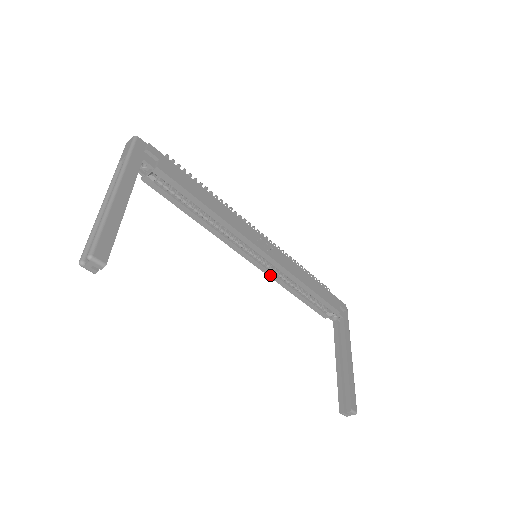
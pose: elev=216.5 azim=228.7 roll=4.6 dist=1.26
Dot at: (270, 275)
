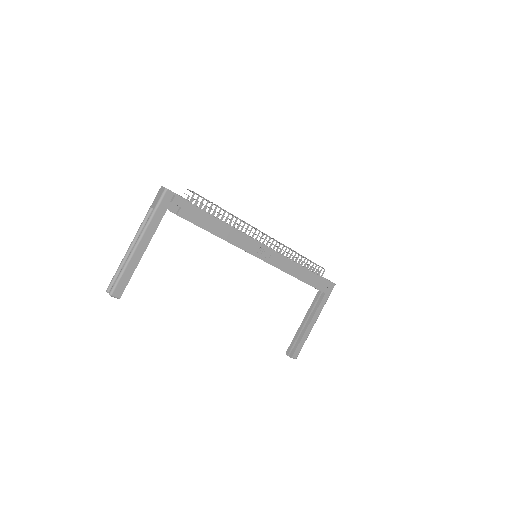
Dot at: occluded
